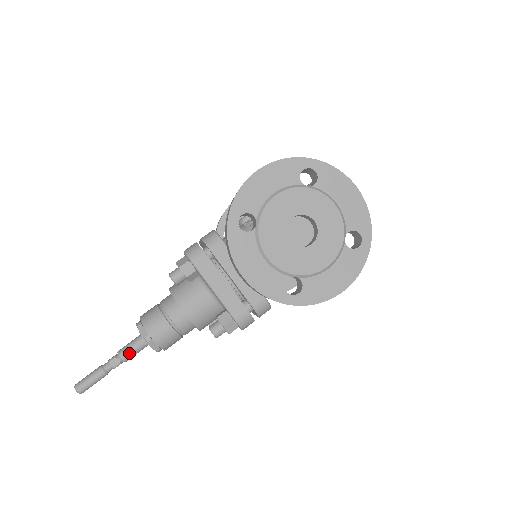
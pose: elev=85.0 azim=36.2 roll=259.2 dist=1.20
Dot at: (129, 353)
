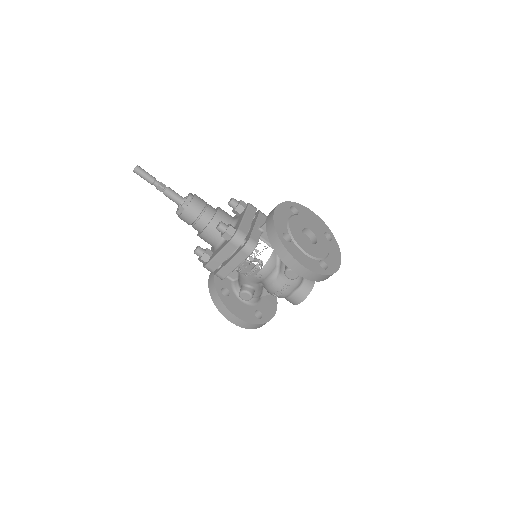
Dot at: (172, 191)
